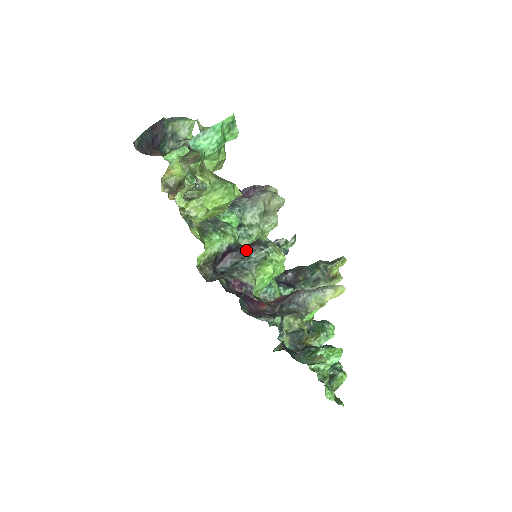
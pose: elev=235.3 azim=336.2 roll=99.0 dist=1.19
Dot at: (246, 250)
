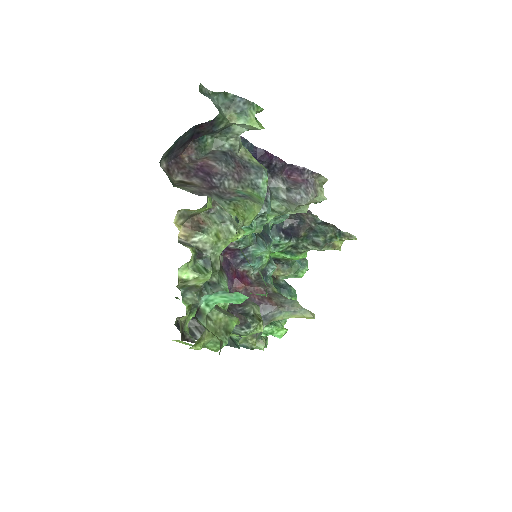
Dot at: occluded
